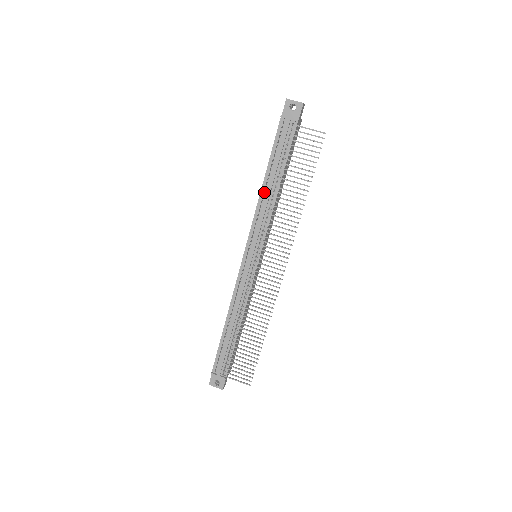
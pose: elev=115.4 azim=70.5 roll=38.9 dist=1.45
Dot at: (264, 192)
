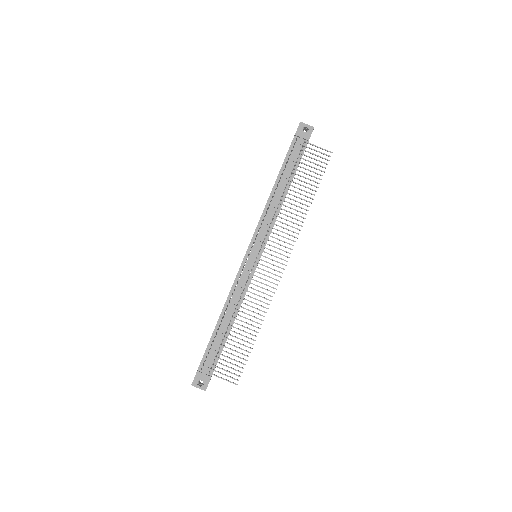
Dot at: occluded
